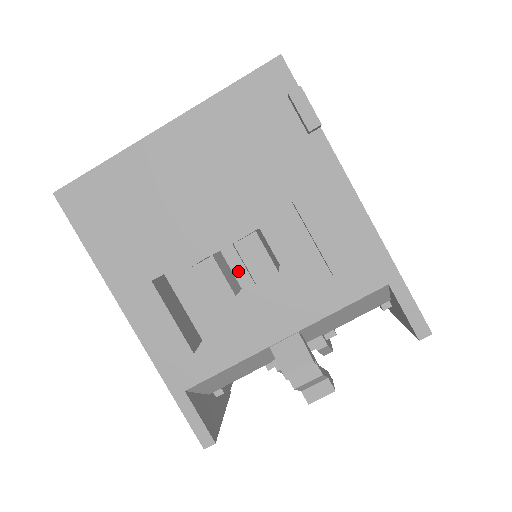
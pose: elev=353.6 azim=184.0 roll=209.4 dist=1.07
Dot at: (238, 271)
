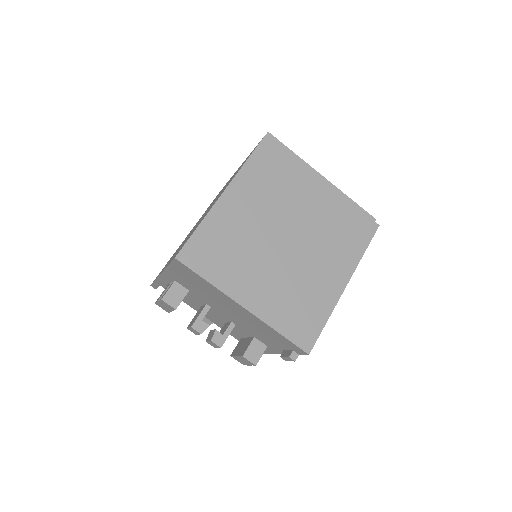
Dot at: (215, 314)
